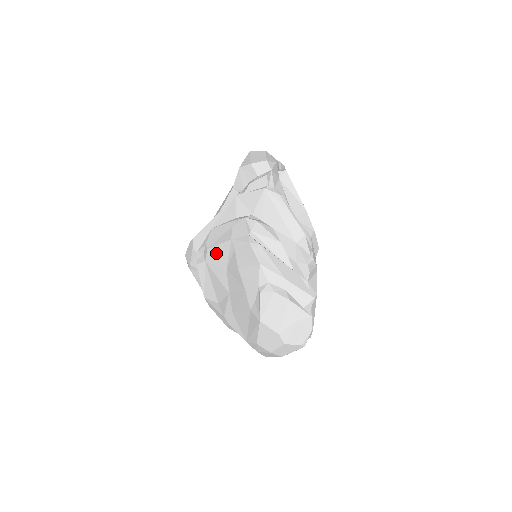
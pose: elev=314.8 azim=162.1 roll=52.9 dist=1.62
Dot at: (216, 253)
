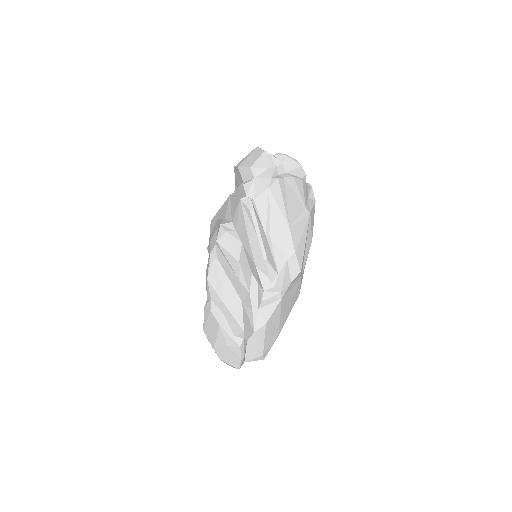
Dot at: (209, 247)
